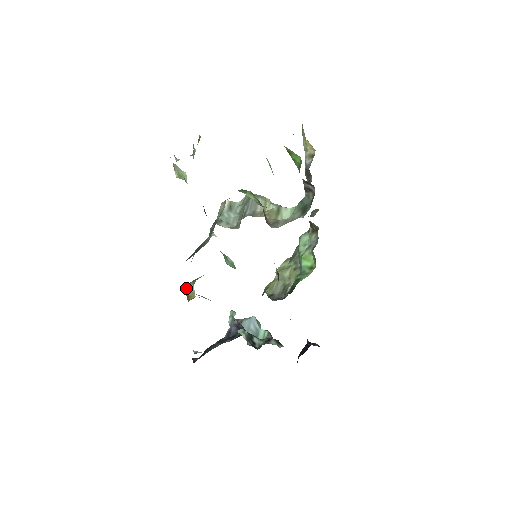
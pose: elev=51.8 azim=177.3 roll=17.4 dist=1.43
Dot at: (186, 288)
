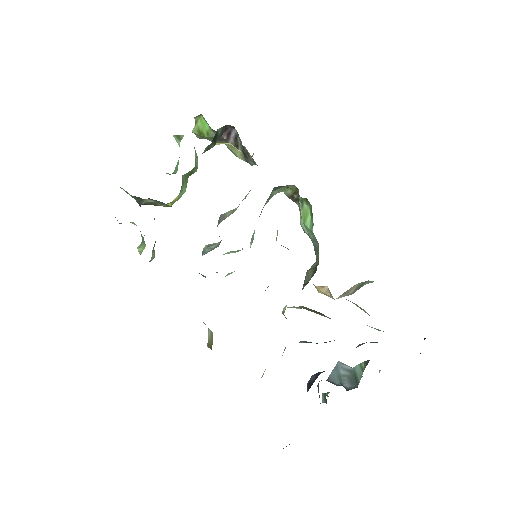
Dot at: (208, 344)
